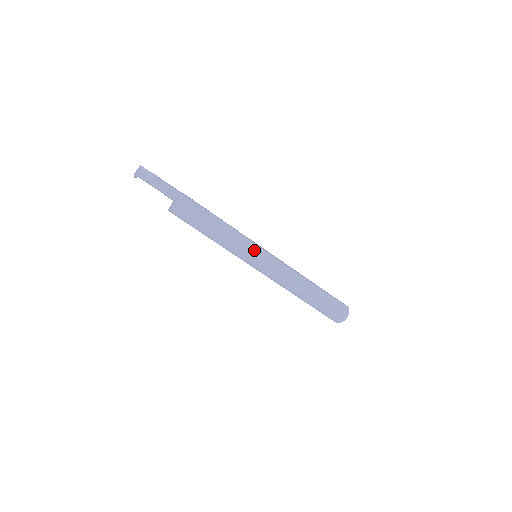
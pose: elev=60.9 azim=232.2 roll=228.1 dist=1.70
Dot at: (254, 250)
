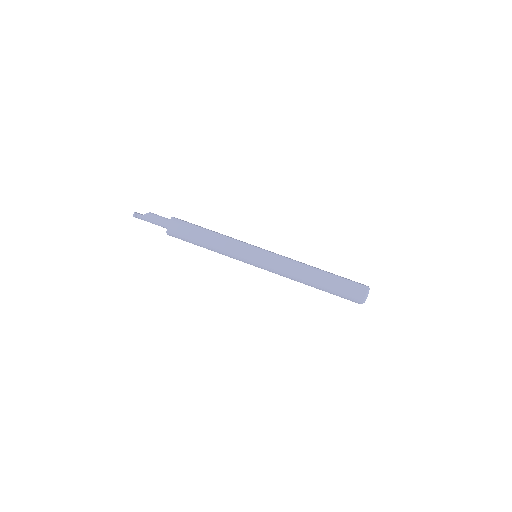
Dot at: occluded
